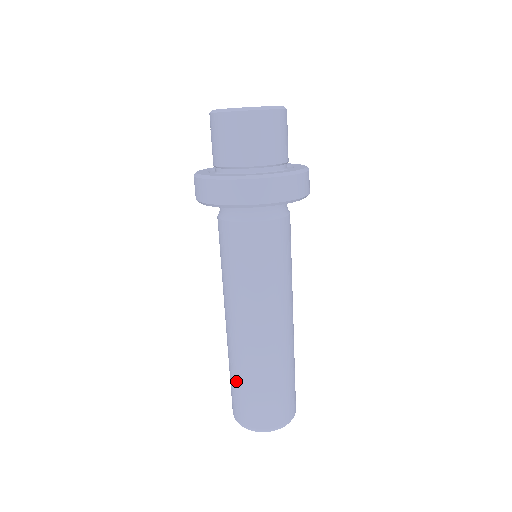
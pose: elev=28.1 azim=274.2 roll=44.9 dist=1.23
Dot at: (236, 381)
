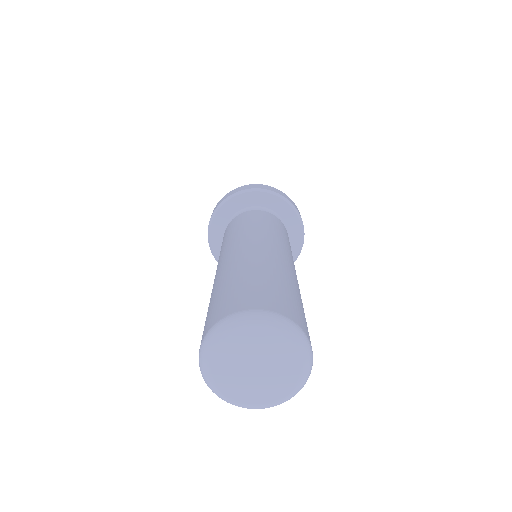
Dot at: (219, 289)
